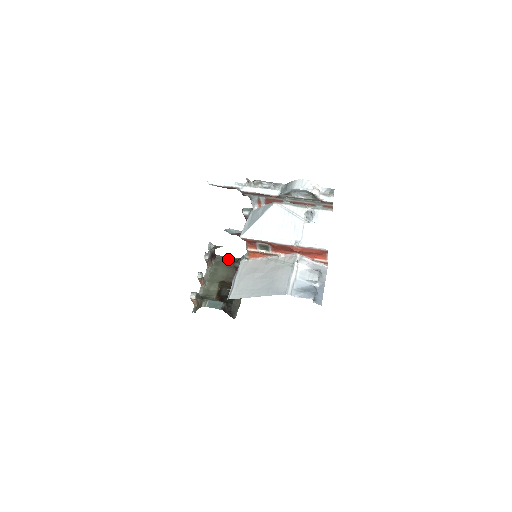
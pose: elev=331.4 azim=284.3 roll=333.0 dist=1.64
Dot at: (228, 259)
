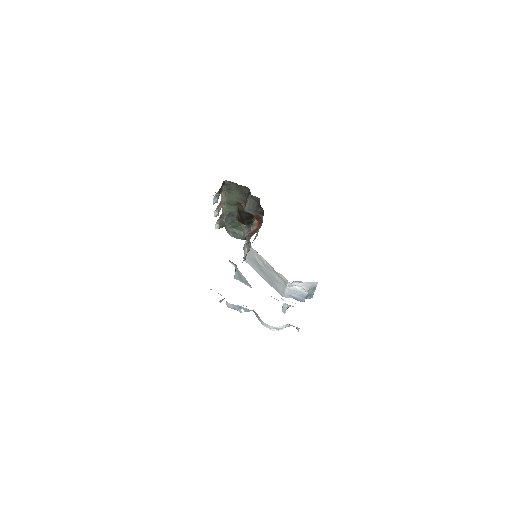
Dot at: (238, 185)
